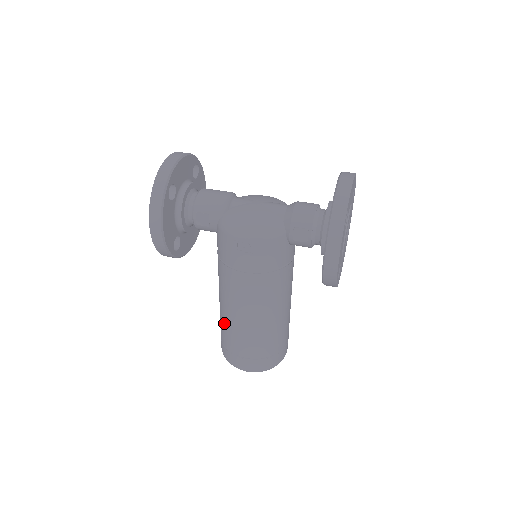
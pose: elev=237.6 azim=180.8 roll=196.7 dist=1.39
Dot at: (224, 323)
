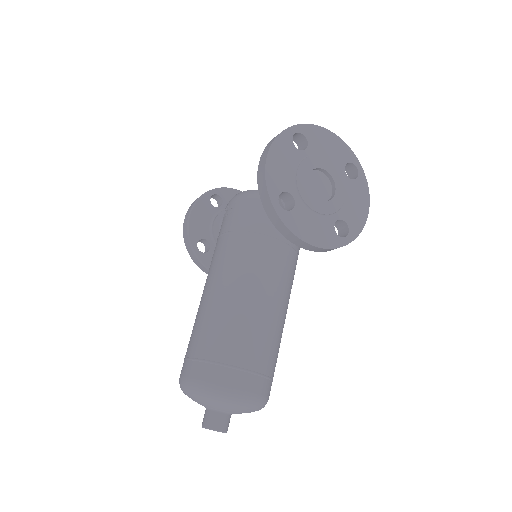
Dot at: occluded
